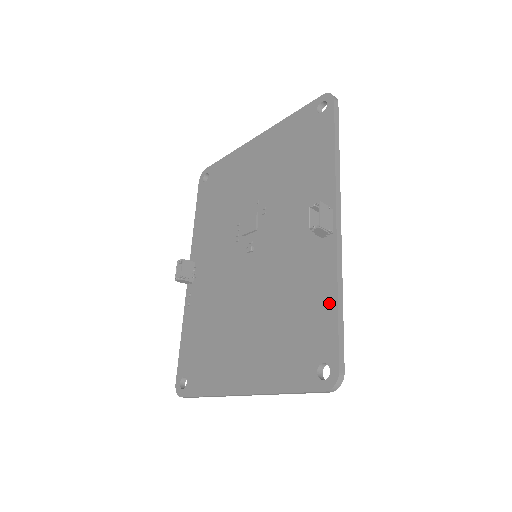
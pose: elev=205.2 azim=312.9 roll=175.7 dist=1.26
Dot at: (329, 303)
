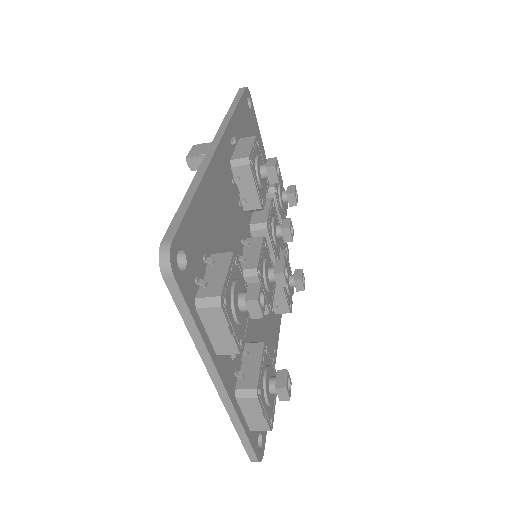
Dot at: occluded
